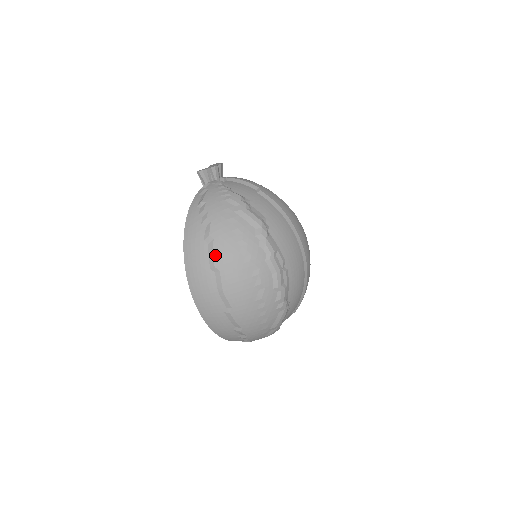
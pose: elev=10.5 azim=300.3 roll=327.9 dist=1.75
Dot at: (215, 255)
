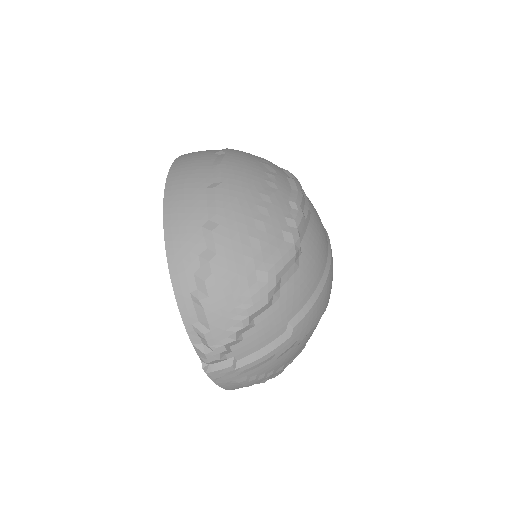
Dot at: (227, 149)
